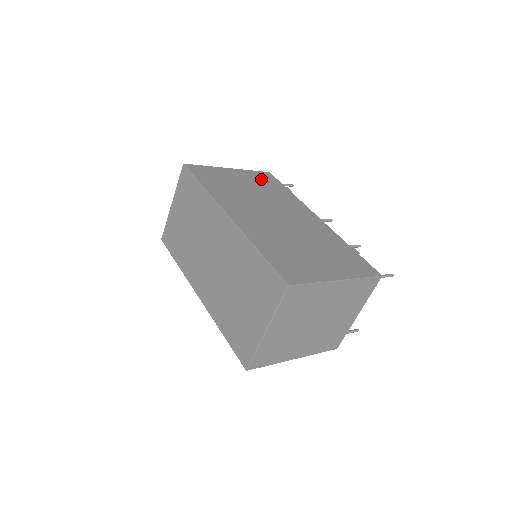
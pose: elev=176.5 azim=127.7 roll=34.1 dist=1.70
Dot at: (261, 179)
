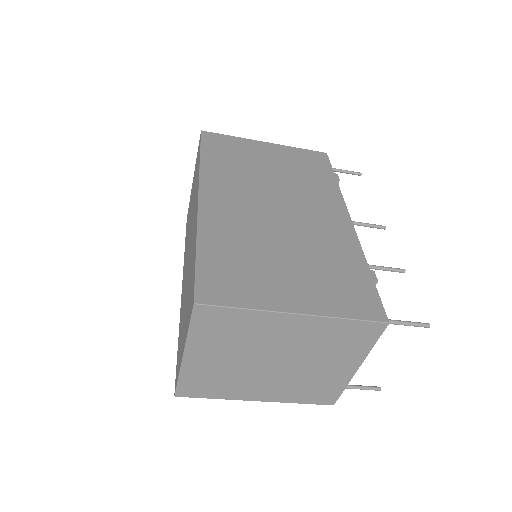
Dot at: (303, 160)
